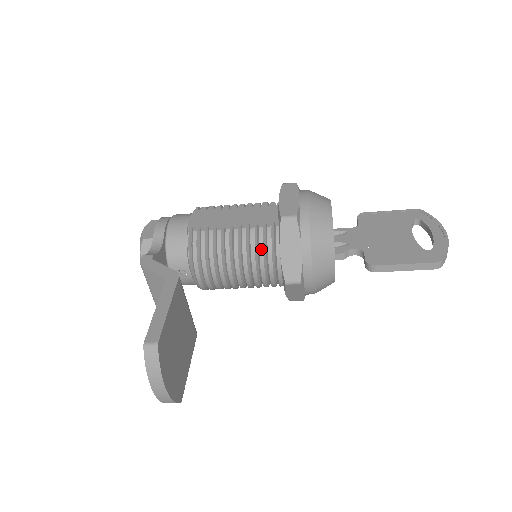
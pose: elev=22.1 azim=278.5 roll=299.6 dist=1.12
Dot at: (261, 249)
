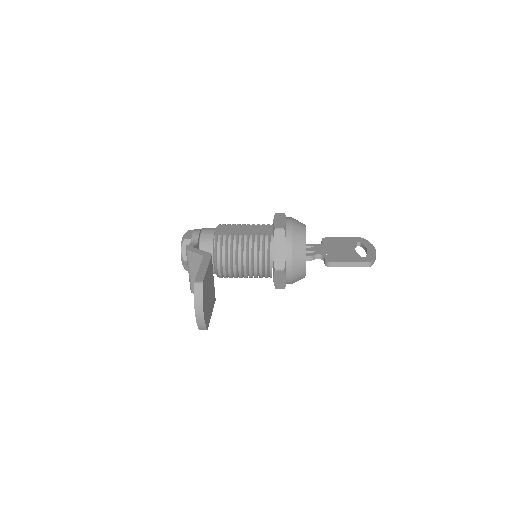
Dot at: (261, 248)
